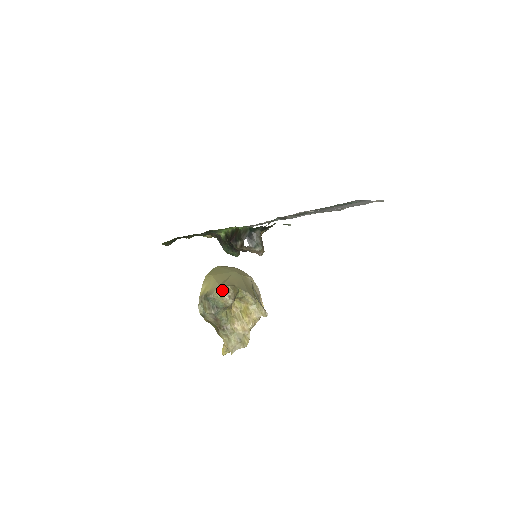
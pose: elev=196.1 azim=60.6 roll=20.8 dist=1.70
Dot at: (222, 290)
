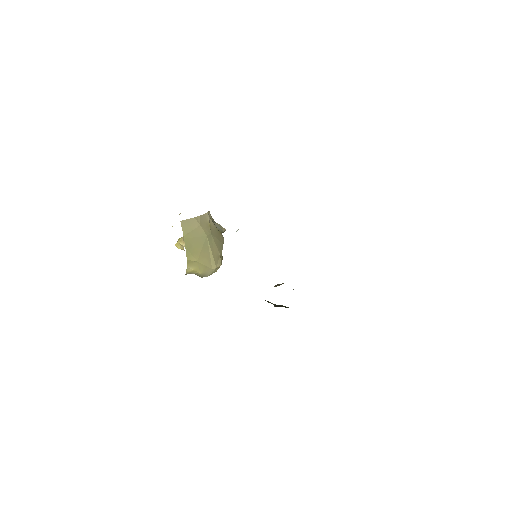
Dot at: occluded
